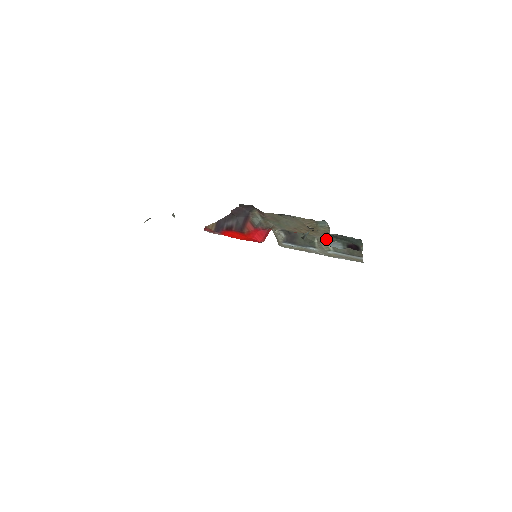
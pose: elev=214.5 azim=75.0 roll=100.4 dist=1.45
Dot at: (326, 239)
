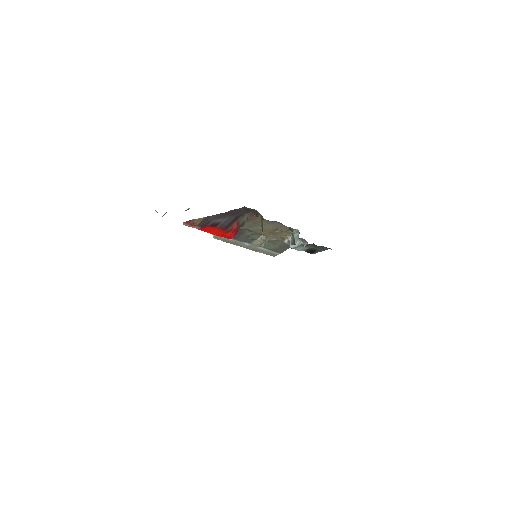
Dot at: (300, 244)
